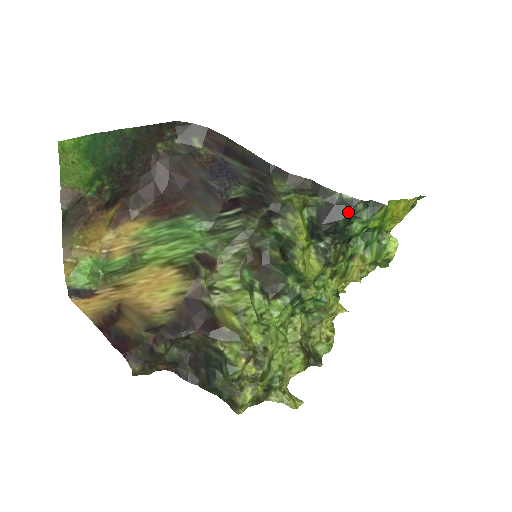
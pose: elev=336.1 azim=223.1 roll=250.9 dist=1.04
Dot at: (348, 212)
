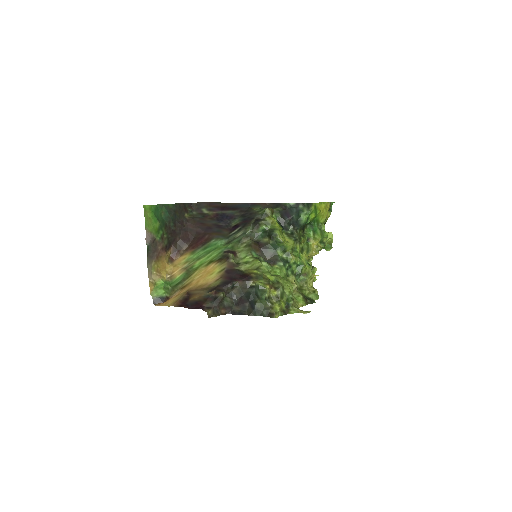
Dot at: (296, 210)
